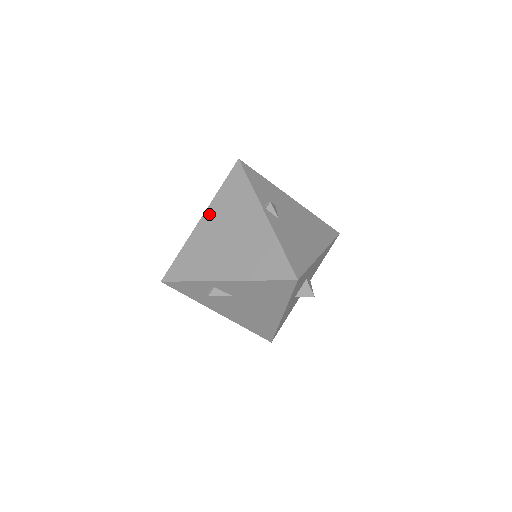
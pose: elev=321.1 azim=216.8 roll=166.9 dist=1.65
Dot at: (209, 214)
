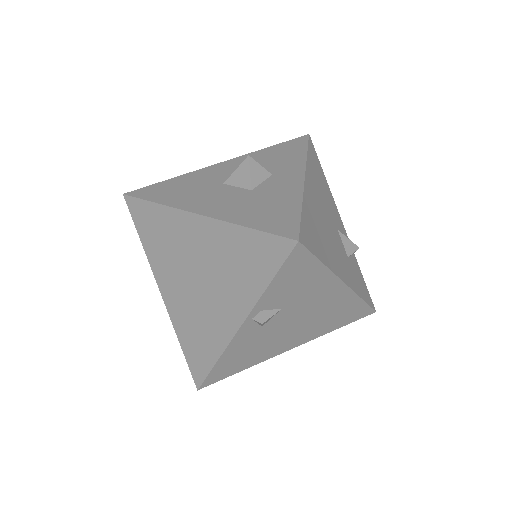
Dot at: (208, 227)
